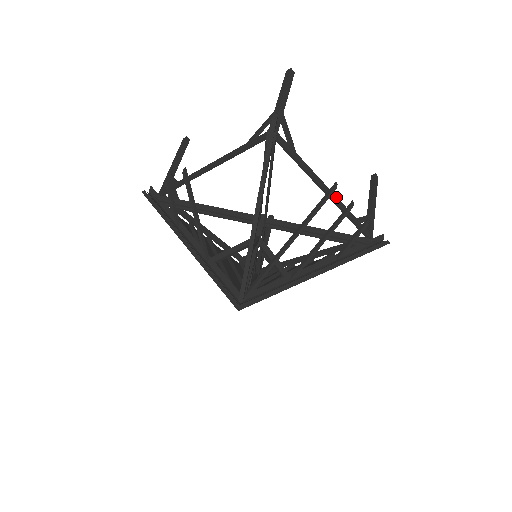
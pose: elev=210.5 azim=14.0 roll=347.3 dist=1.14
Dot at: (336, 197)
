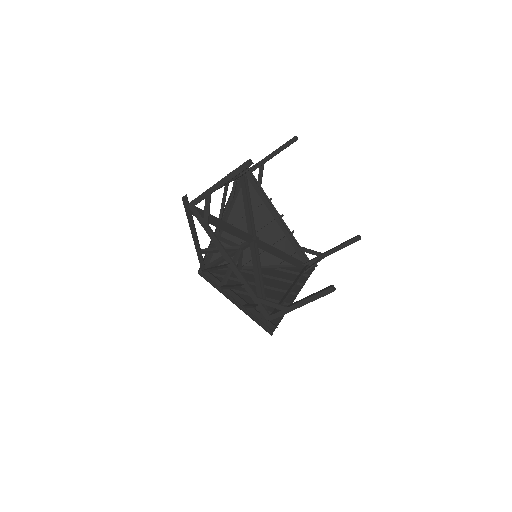
Dot at: (239, 272)
